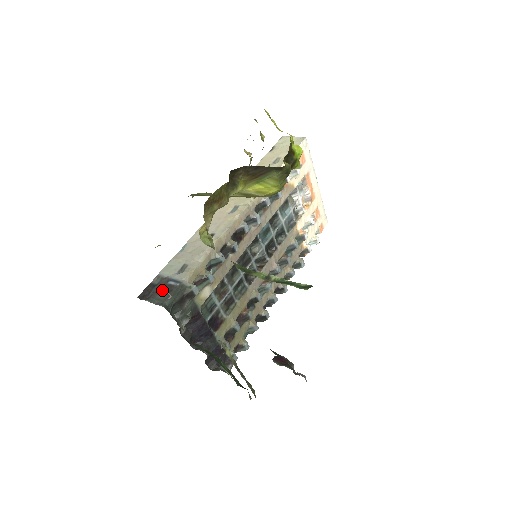
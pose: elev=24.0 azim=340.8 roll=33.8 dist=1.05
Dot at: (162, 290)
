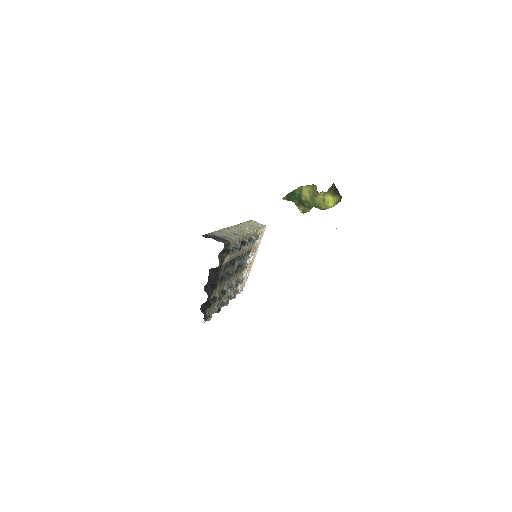
Dot at: (219, 239)
